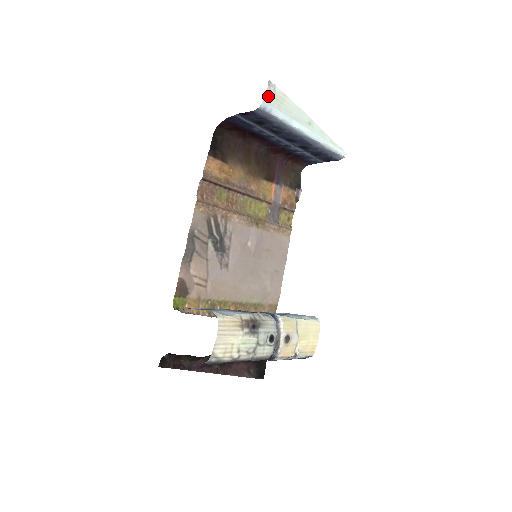
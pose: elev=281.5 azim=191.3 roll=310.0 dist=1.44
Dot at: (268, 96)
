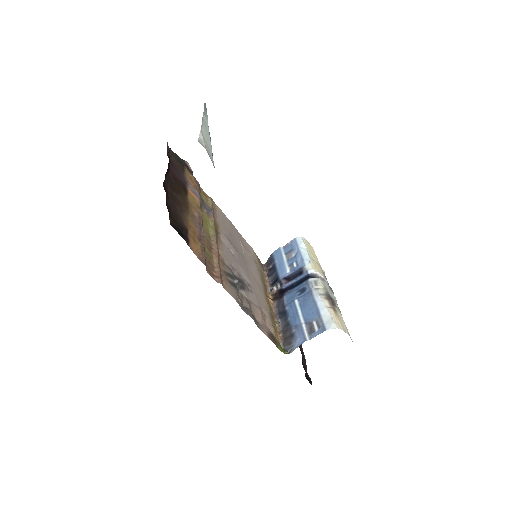
Dot at: (209, 155)
